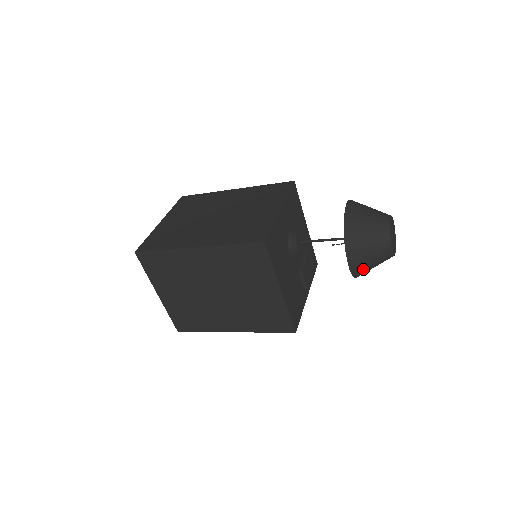
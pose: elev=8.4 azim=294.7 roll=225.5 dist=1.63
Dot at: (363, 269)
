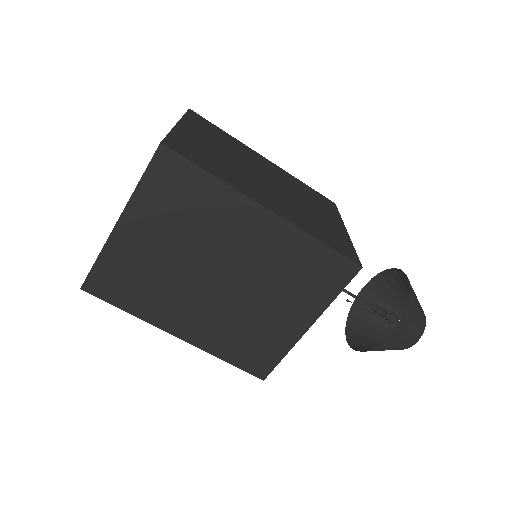
Dot at: (380, 349)
